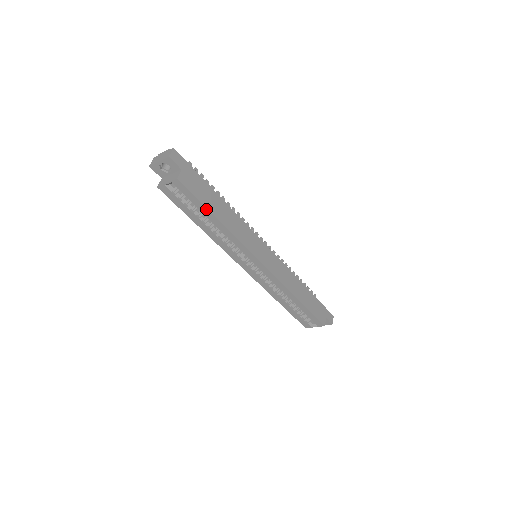
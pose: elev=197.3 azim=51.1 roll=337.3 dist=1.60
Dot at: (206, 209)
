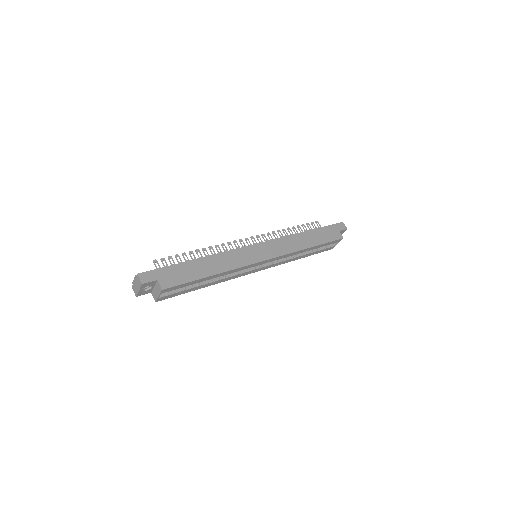
Dot at: (198, 280)
